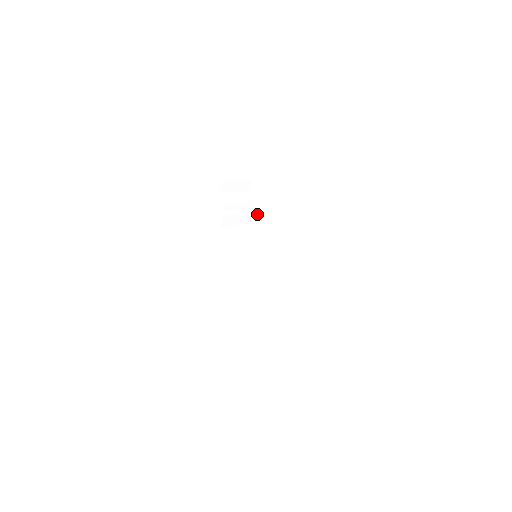
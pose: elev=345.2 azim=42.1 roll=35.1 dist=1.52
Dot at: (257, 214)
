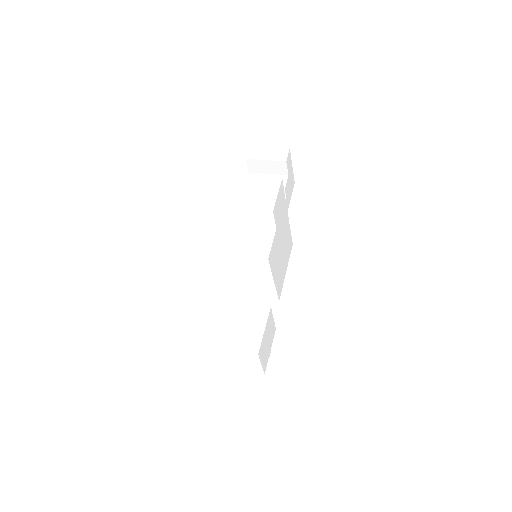
Dot at: occluded
